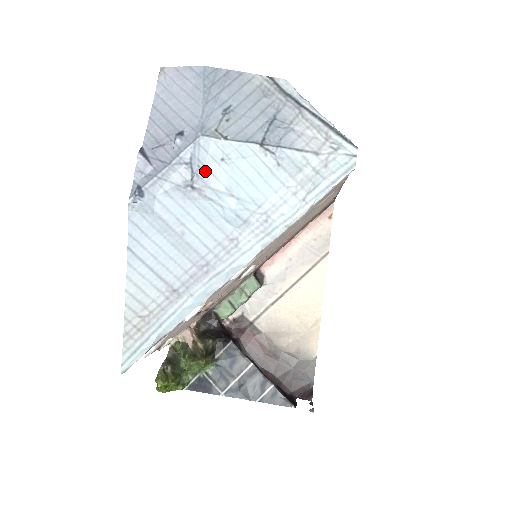
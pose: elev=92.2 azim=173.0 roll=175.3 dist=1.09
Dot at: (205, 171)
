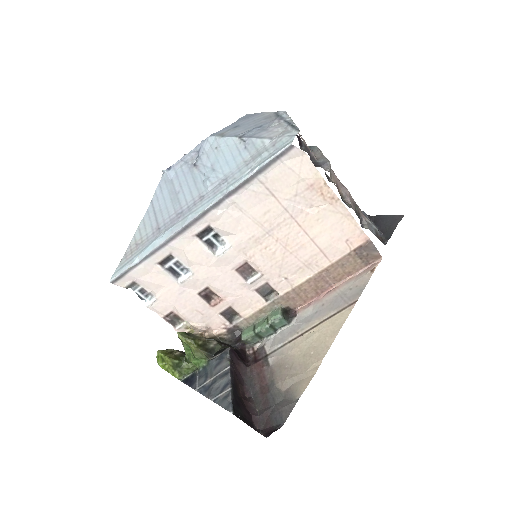
Dot at: (205, 155)
